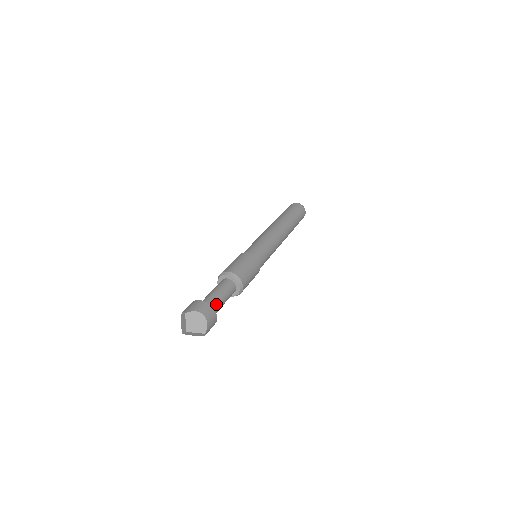
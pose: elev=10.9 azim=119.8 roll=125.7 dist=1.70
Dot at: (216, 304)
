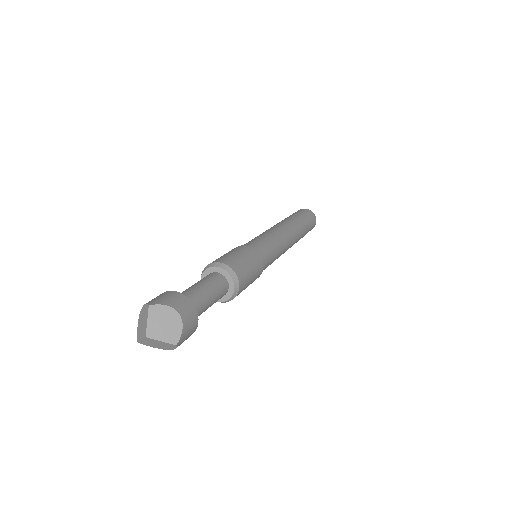
Dot at: (198, 303)
